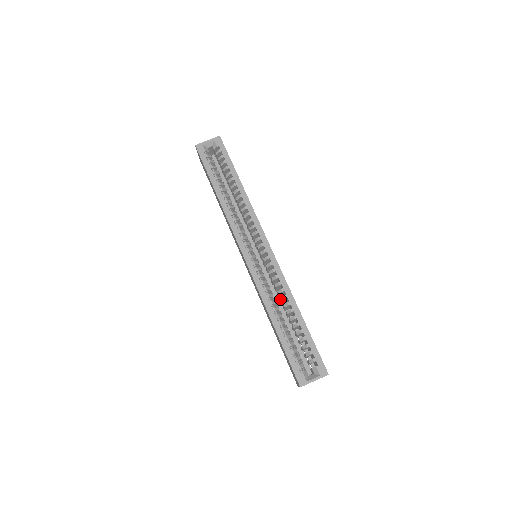
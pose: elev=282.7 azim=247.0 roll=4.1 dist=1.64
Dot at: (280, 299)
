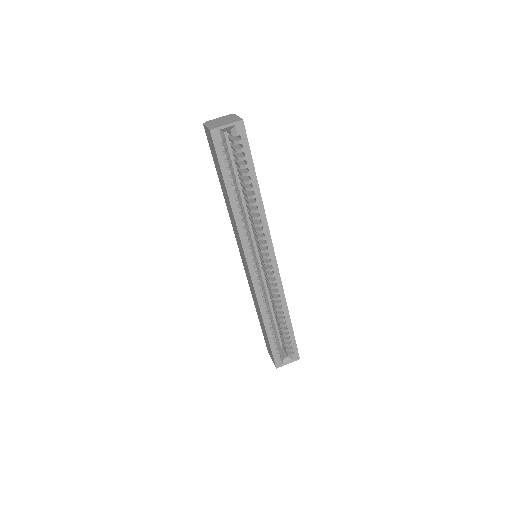
Dot at: (273, 301)
